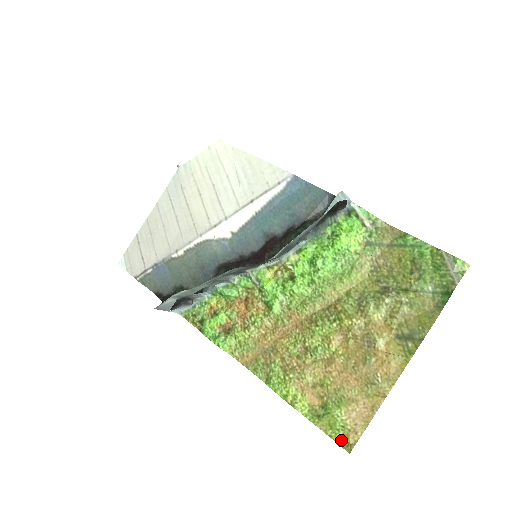
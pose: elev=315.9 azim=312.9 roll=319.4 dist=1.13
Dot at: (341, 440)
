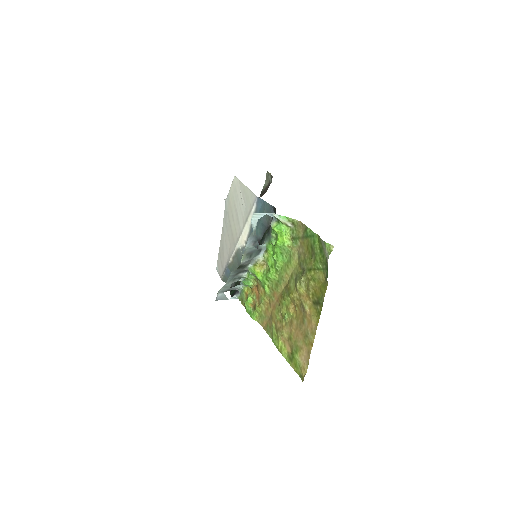
Dot at: (300, 374)
